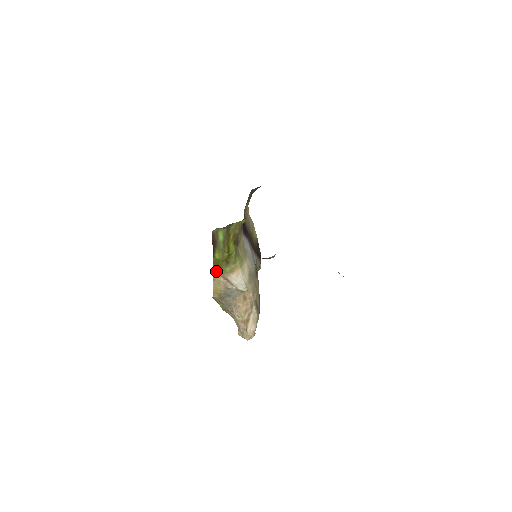
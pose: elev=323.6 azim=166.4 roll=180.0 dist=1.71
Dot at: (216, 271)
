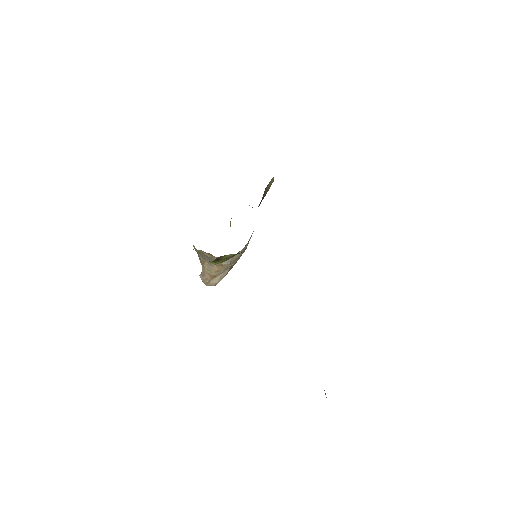
Dot at: (205, 252)
